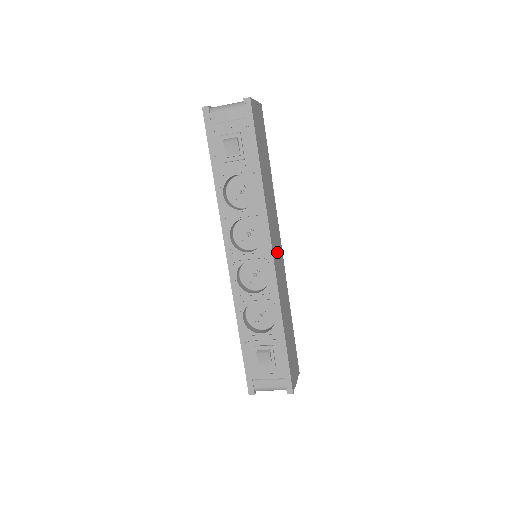
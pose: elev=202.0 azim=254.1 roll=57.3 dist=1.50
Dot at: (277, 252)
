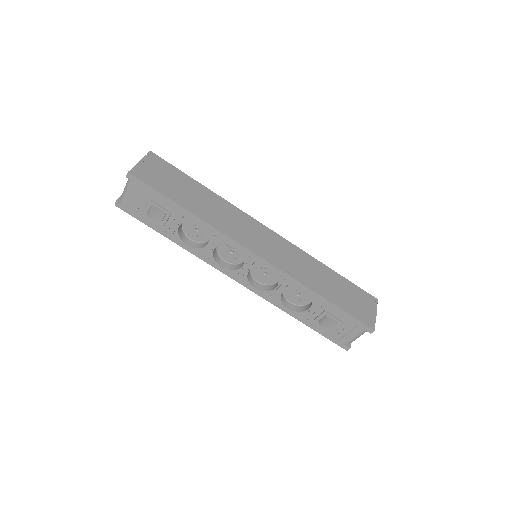
Dot at: (264, 243)
